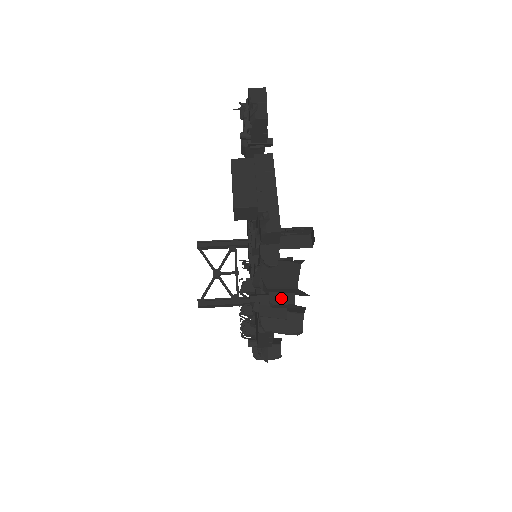
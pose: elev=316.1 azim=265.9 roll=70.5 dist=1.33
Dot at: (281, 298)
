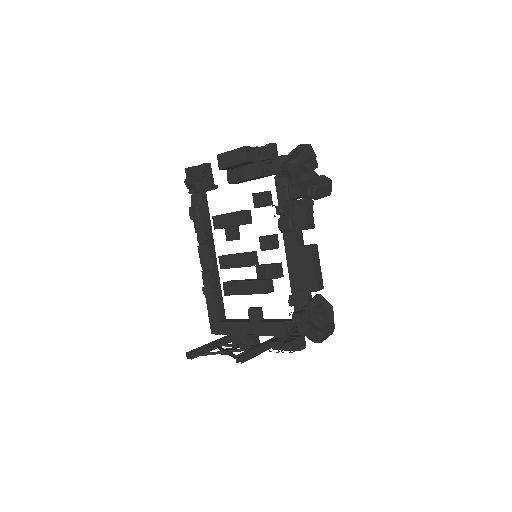
Dot at: (307, 161)
